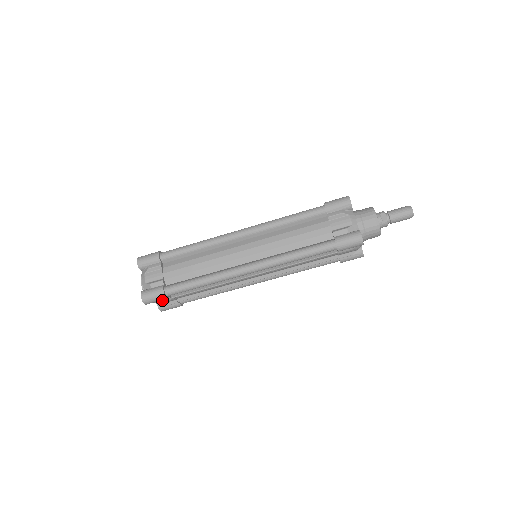
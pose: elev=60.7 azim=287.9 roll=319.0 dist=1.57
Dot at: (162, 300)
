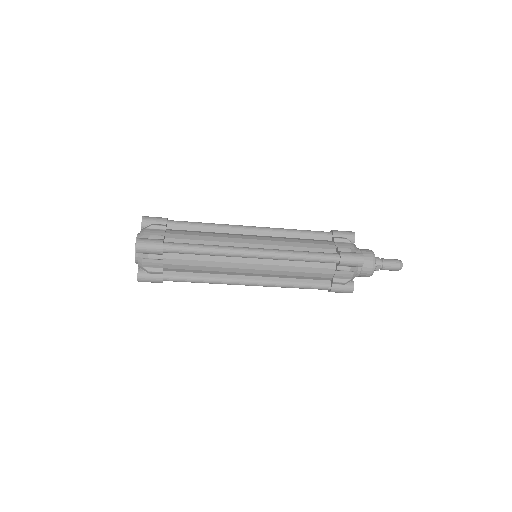
Dot at: occluded
